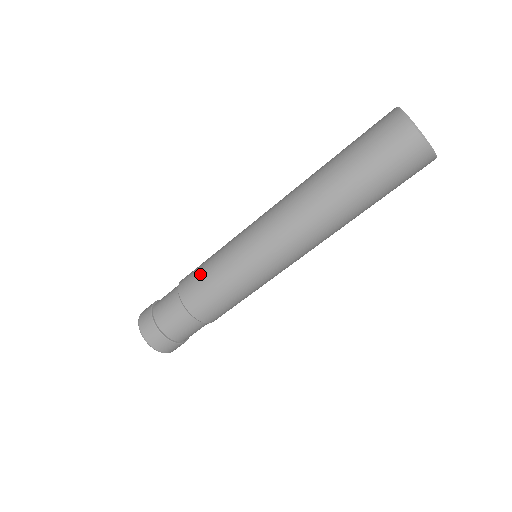
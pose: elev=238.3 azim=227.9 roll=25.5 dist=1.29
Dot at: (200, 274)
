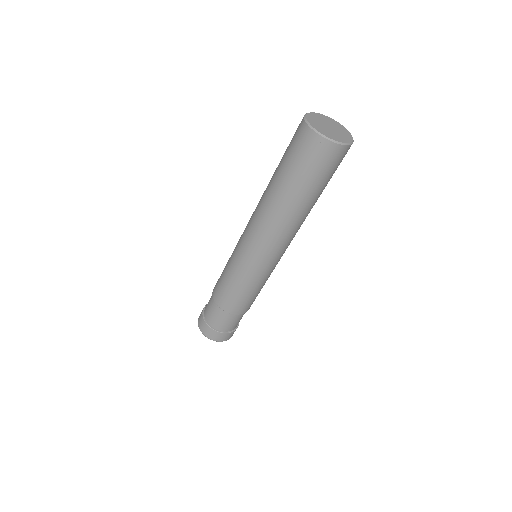
Dot at: occluded
